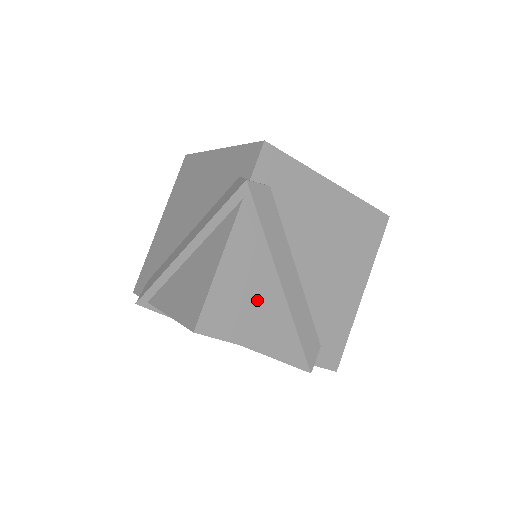
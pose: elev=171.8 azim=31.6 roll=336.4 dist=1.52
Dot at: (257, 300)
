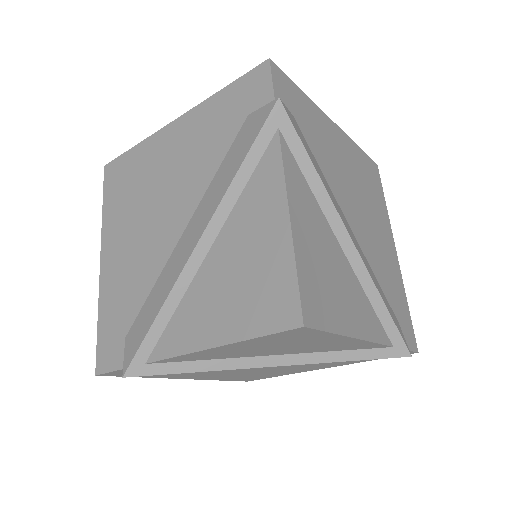
Dot at: (337, 268)
